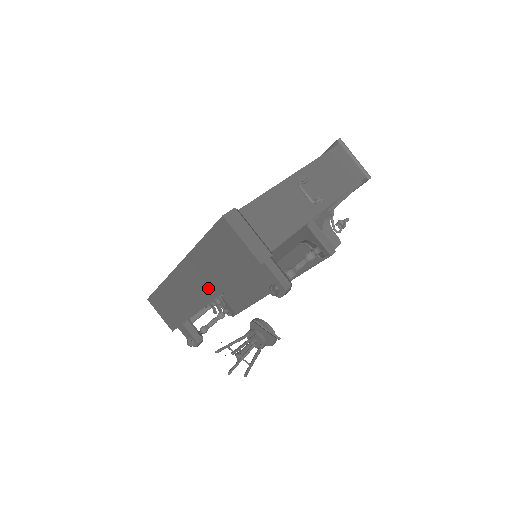
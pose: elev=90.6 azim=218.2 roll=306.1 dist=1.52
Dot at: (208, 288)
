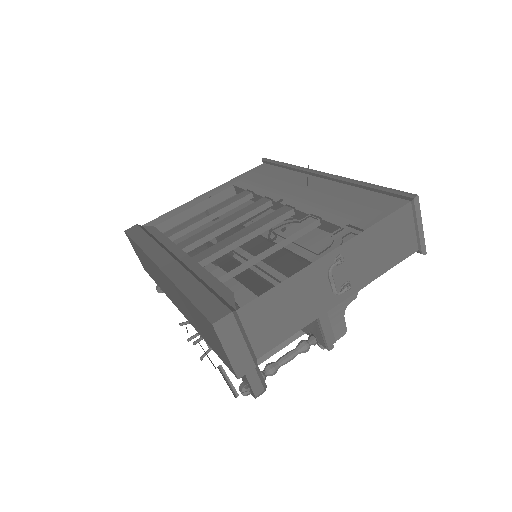
Dot at: (183, 310)
